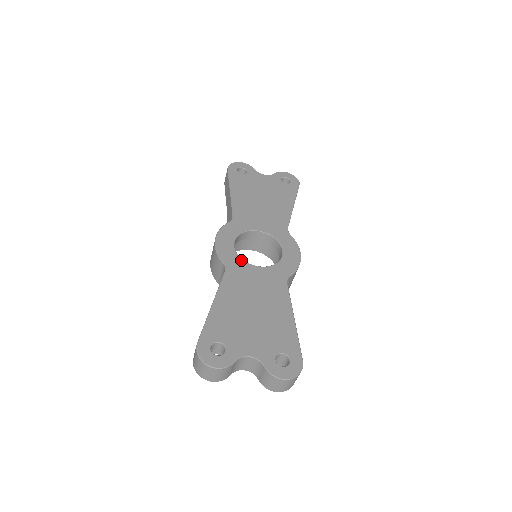
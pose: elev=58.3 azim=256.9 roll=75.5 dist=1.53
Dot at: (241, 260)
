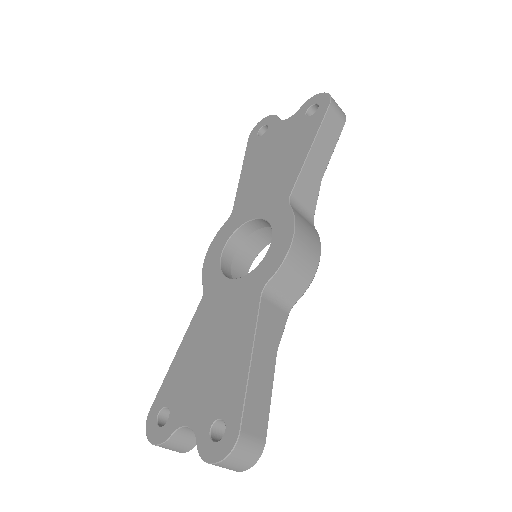
Dot at: (221, 276)
